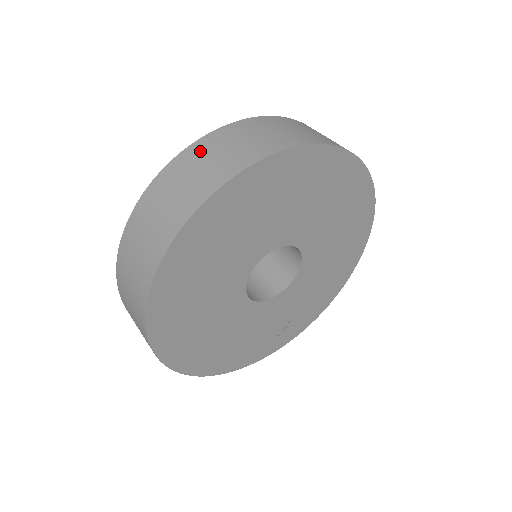
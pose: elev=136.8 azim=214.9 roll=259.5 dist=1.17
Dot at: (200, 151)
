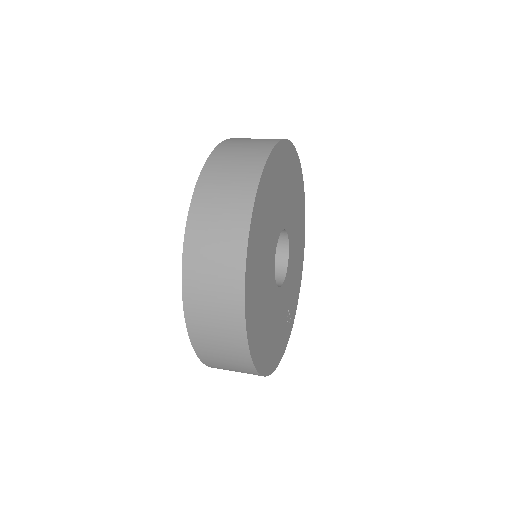
Dot at: (217, 165)
